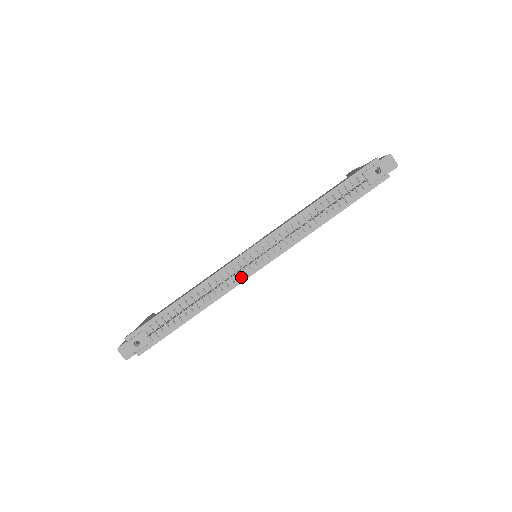
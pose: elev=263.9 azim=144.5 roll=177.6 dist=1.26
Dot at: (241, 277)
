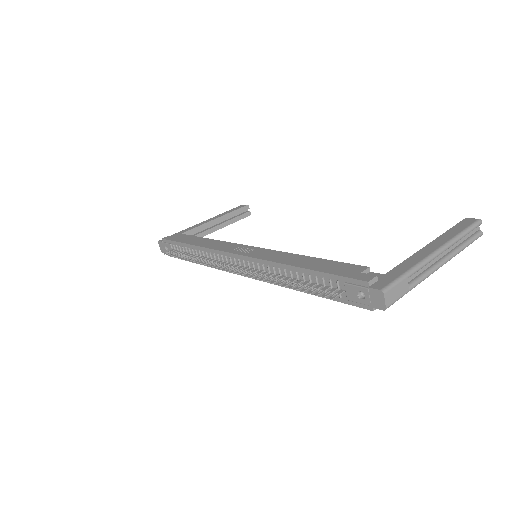
Dot at: occluded
